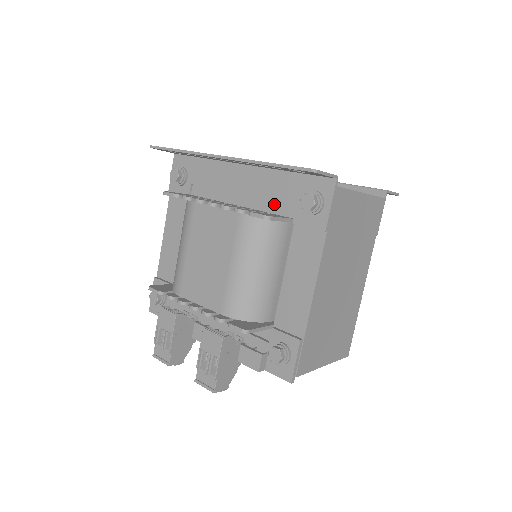
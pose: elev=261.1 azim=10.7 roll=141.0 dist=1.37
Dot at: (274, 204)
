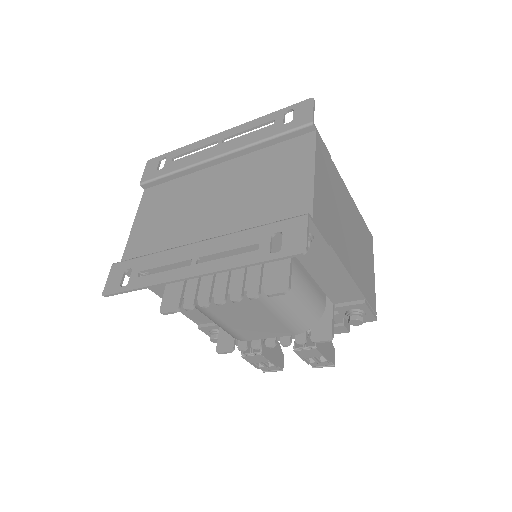
Dot at: occluded
